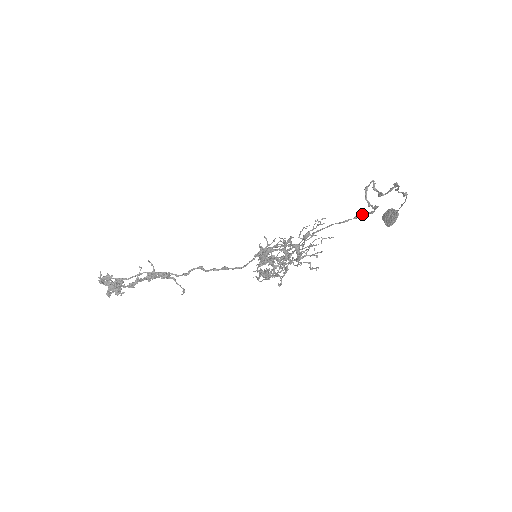
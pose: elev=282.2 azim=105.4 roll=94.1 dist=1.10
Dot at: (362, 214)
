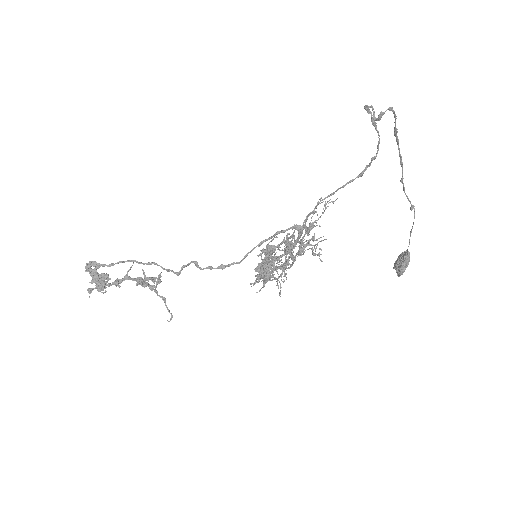
Dot at: (365, 167)
